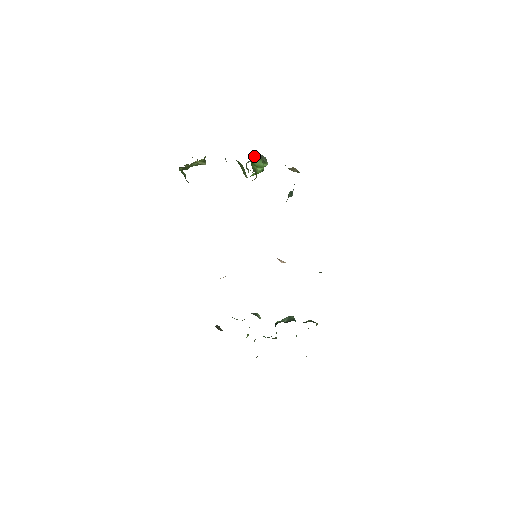
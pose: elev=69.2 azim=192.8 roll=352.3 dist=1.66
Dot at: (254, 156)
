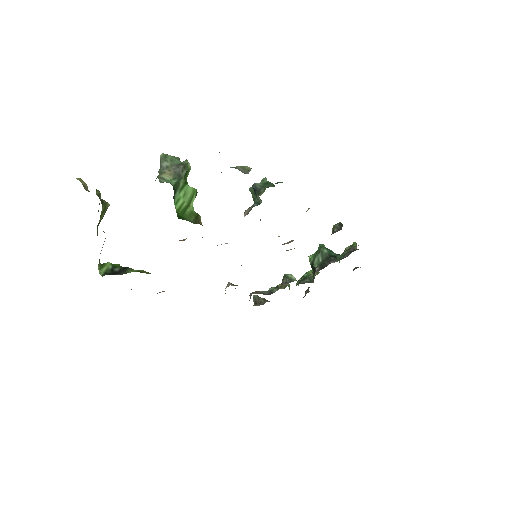
Dot at: (175, 199)
